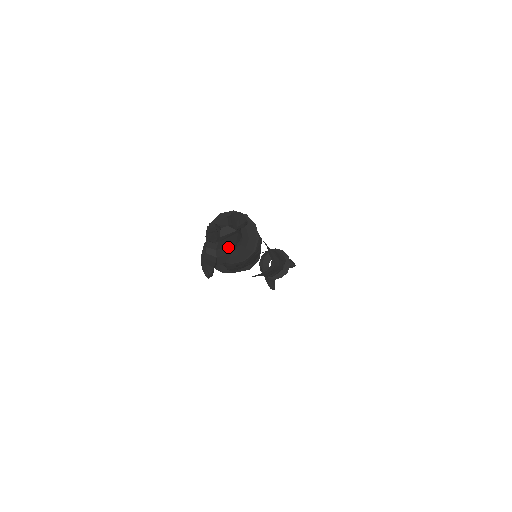
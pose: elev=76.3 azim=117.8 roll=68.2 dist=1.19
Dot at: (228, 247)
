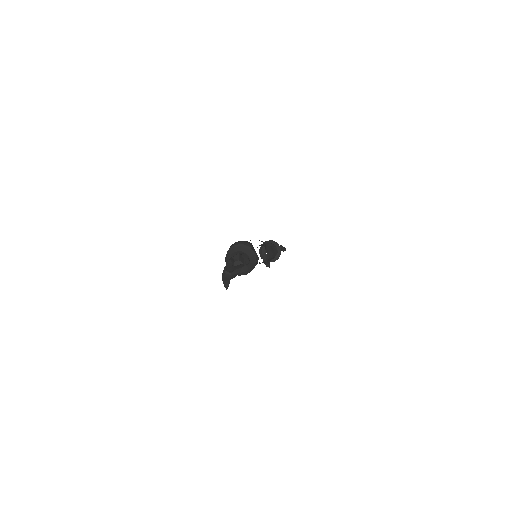
Dot at: (238, 269)
